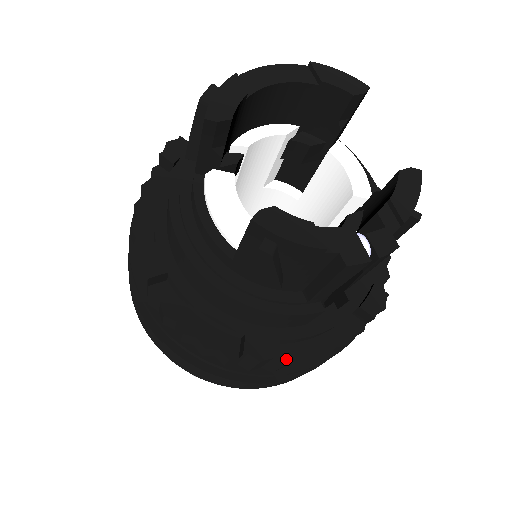
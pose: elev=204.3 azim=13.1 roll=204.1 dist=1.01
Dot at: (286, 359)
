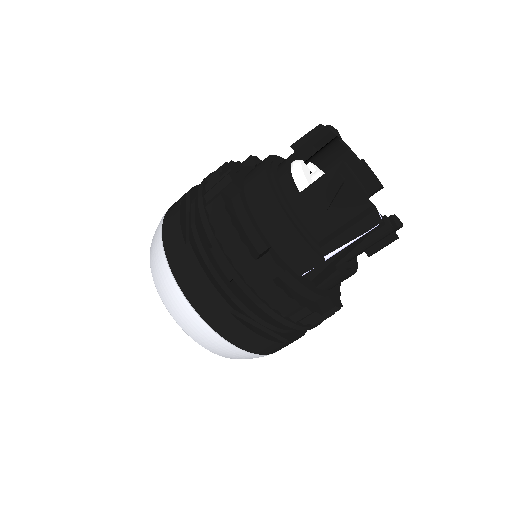
Dot at: (280, 285)
